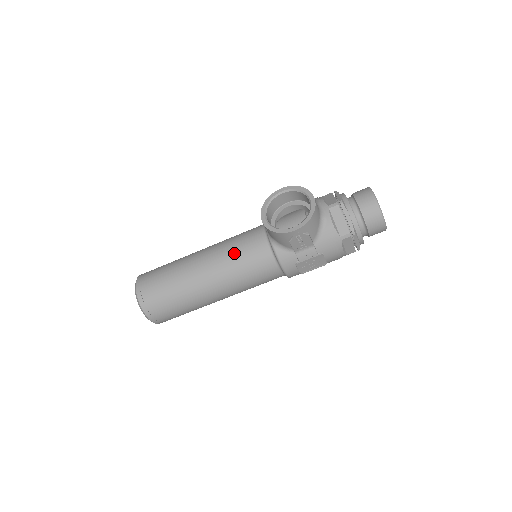
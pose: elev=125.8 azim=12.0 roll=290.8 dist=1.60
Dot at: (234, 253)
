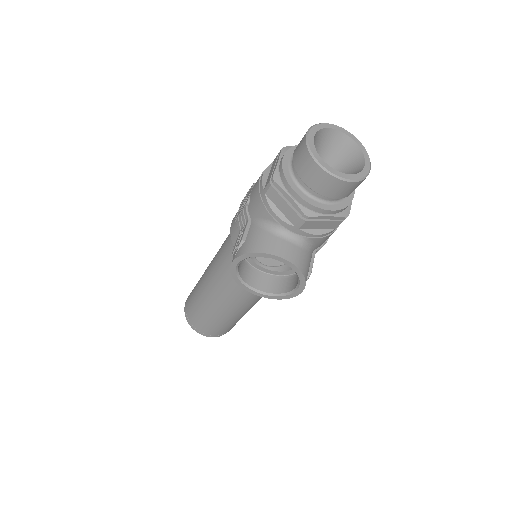
Dot at: (248, 292)
